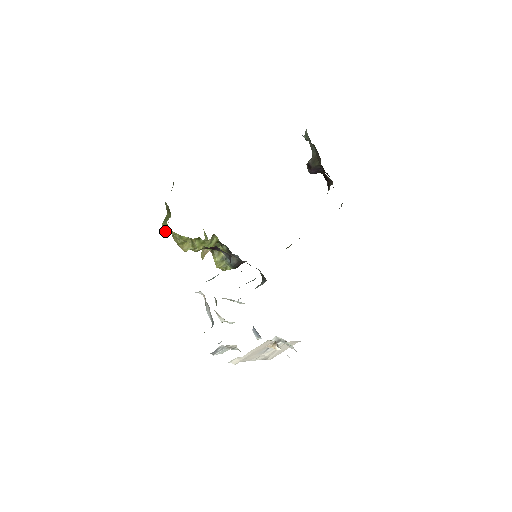
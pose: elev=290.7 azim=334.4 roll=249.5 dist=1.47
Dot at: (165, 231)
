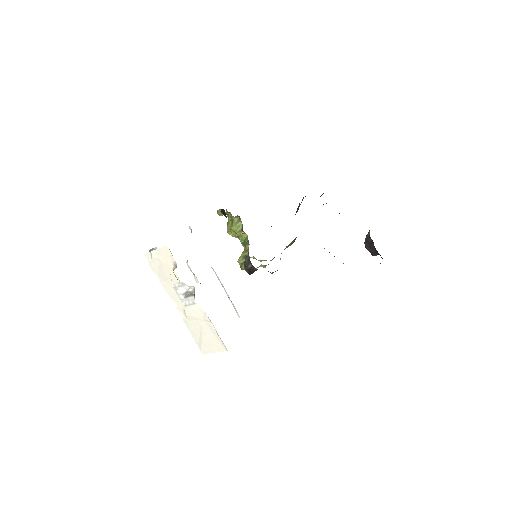
Dot at: occluded
